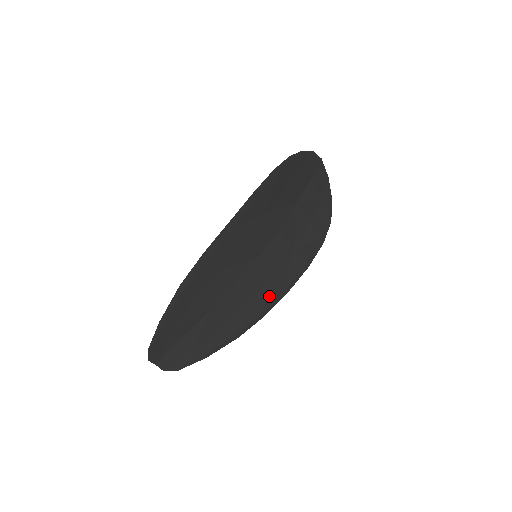
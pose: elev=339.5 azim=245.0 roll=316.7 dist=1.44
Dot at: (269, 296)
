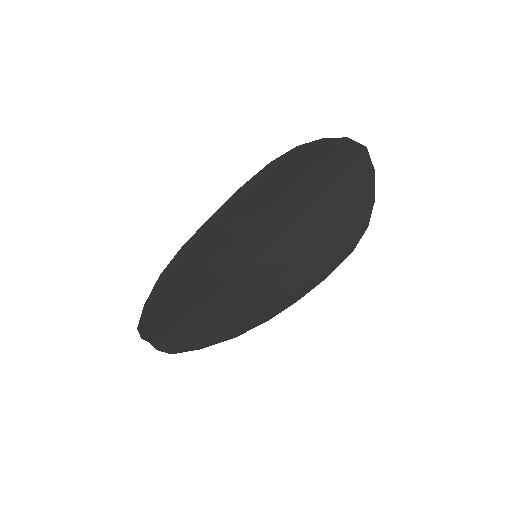
Dot at: (271, 302)
